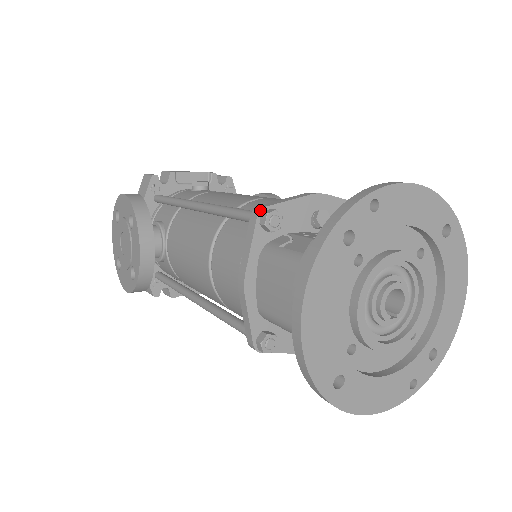
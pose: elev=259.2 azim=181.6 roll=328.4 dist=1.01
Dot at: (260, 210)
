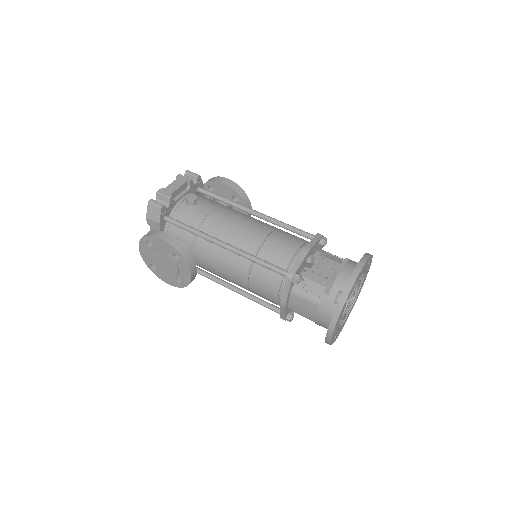
Dot at: (293, 277)
